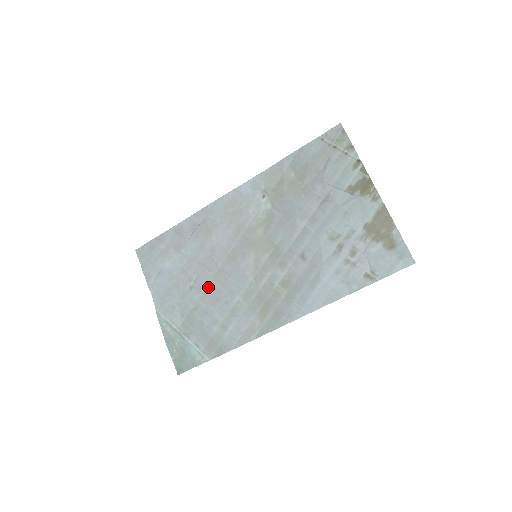
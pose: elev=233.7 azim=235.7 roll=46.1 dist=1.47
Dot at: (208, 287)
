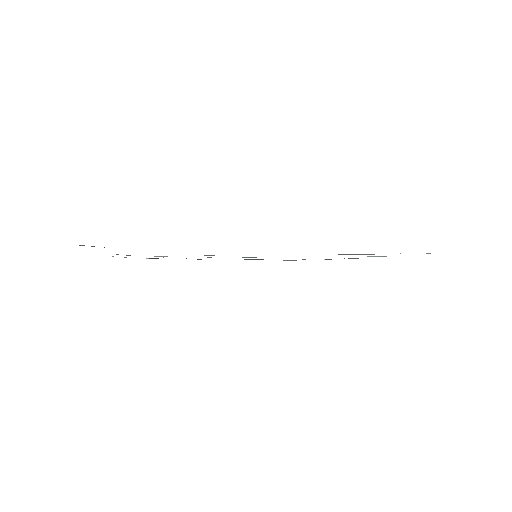
Dot at: occluded
